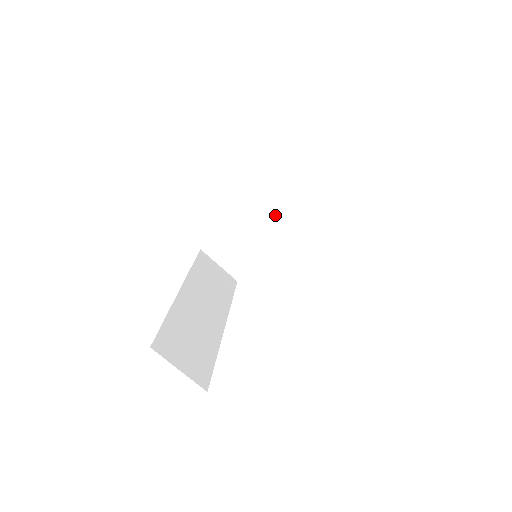
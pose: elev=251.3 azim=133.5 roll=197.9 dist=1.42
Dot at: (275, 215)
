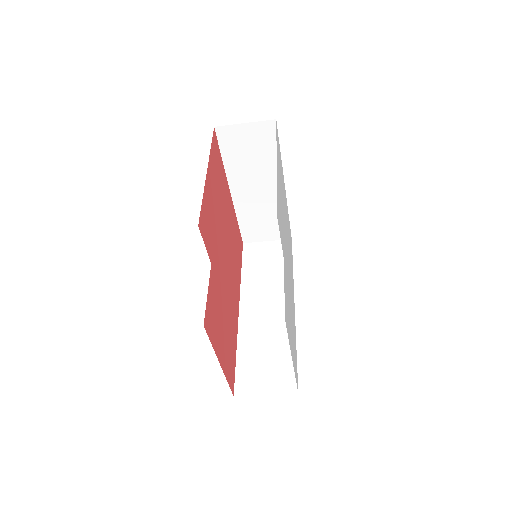
Dot at: (259, 180)
